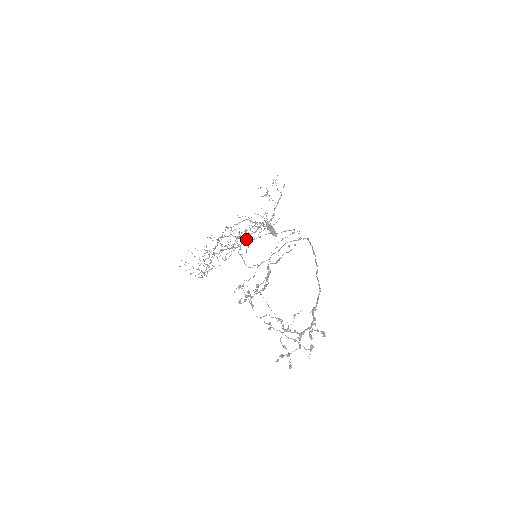
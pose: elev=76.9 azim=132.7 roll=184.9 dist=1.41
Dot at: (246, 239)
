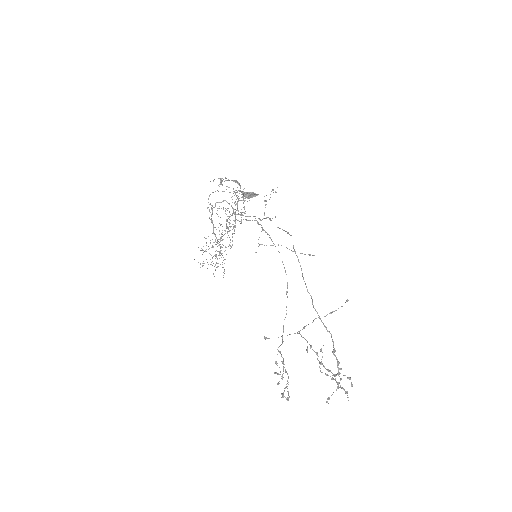
Dot at: (235, 226)
